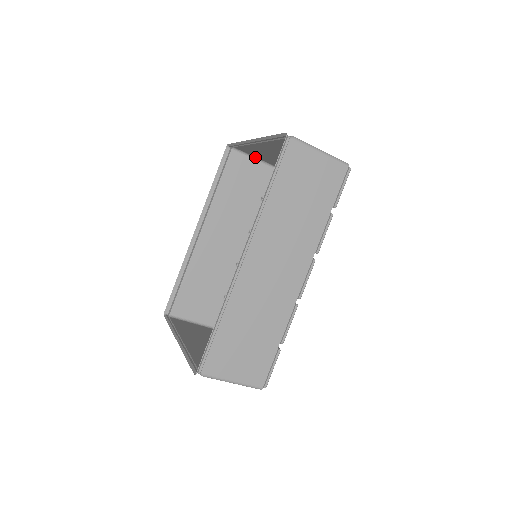
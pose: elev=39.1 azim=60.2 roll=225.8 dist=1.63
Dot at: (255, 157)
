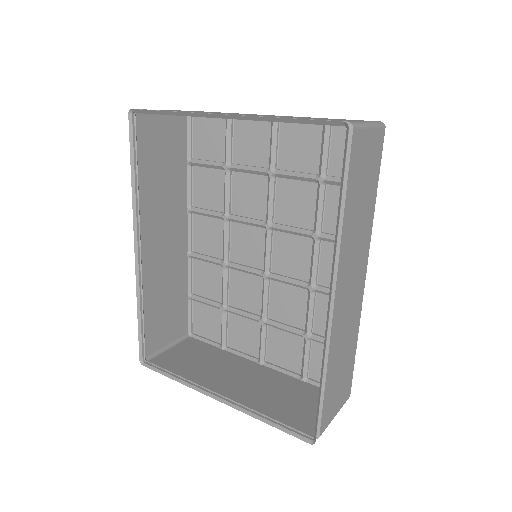
Dot at: occluded
